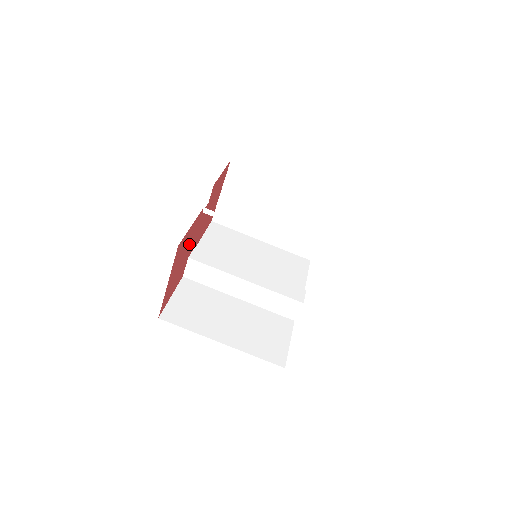
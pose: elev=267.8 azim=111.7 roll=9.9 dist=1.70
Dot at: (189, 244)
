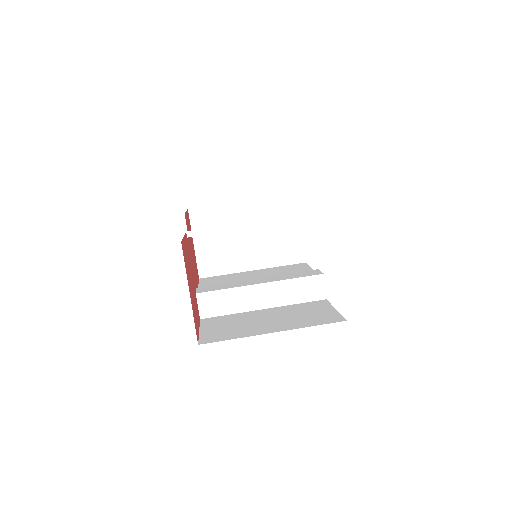
Dot at: (190, 269)
